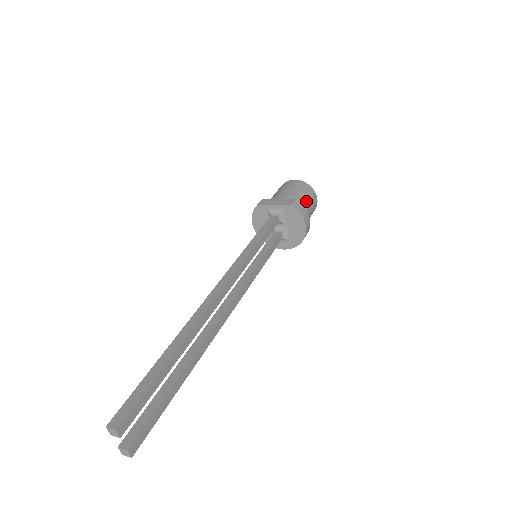
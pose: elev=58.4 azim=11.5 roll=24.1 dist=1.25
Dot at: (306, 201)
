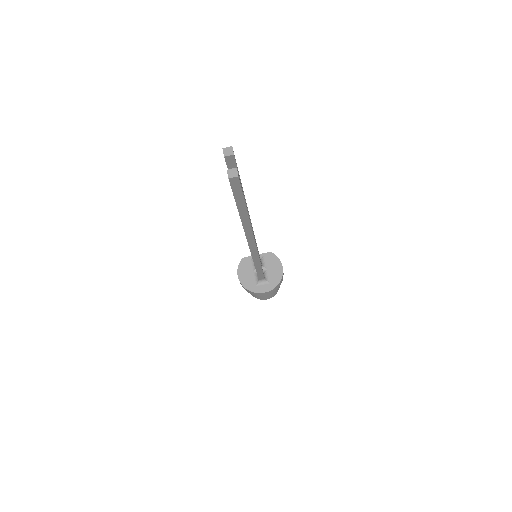
Dot at: occluded
